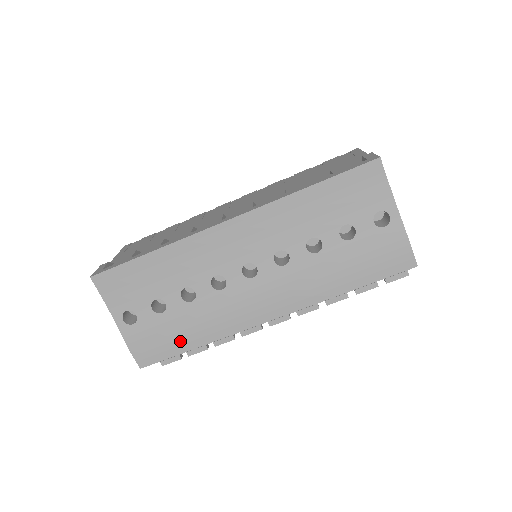
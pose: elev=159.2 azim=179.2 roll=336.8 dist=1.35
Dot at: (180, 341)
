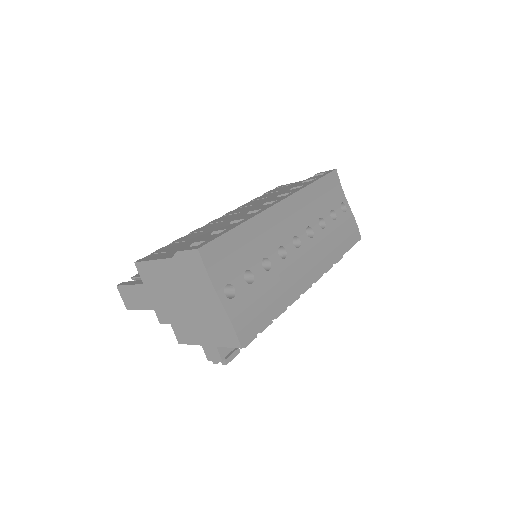
Dot at: (267, 310)
